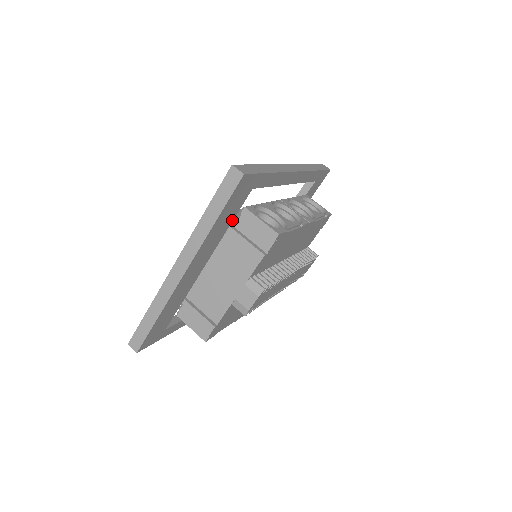
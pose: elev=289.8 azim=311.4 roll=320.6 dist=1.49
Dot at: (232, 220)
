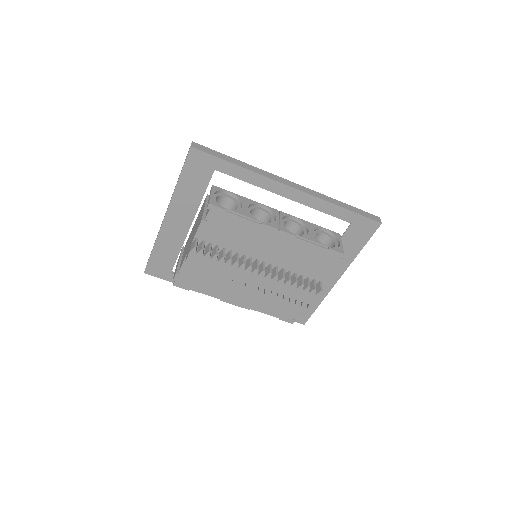
Dot at: (204, 193)
